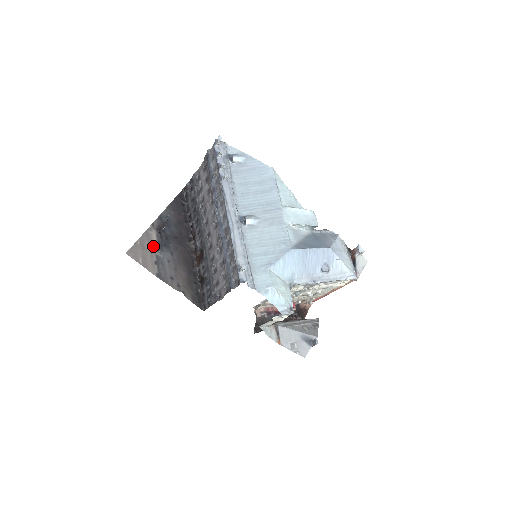
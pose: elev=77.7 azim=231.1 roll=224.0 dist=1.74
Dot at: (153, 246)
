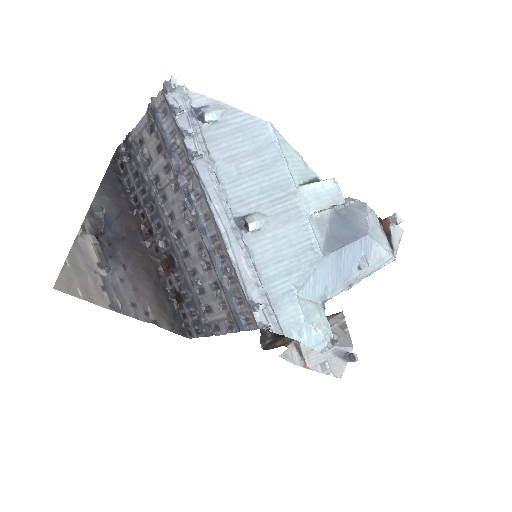
Dot at: (92, 263)
